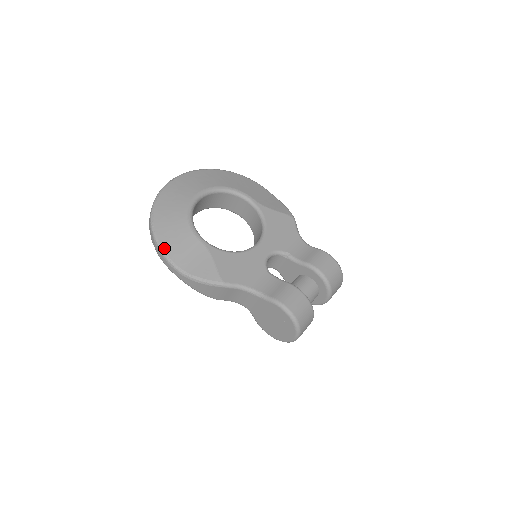
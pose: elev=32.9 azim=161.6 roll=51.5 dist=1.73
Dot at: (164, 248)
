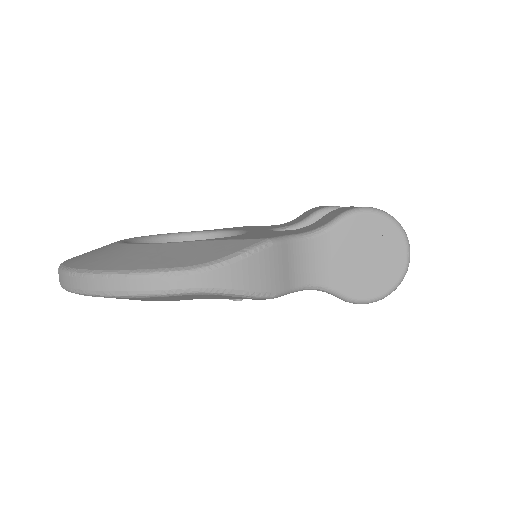
Dot at: (140, 268)
